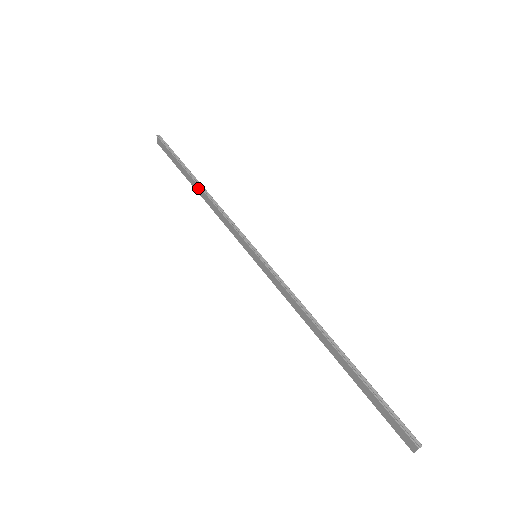
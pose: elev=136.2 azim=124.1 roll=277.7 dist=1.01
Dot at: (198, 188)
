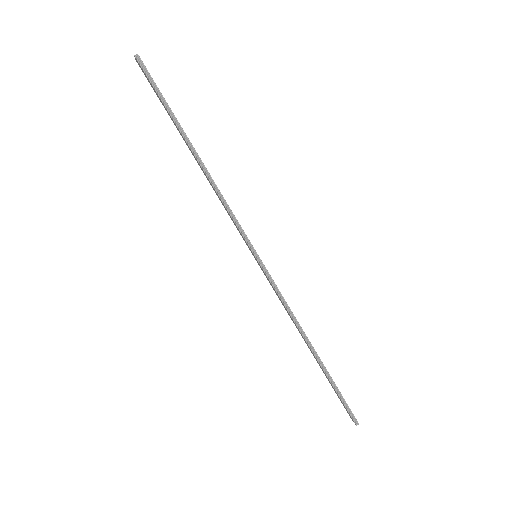
Dot at: (195, 158)
